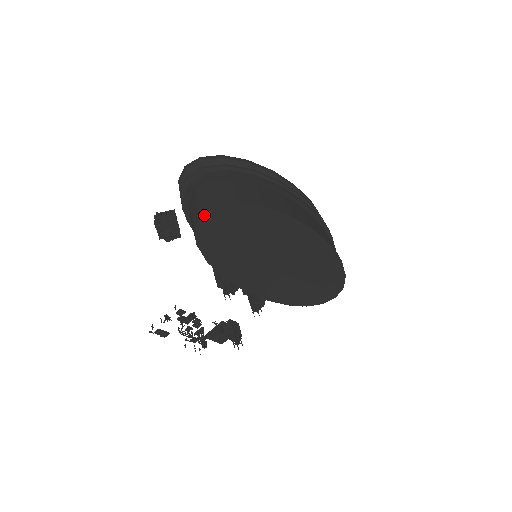
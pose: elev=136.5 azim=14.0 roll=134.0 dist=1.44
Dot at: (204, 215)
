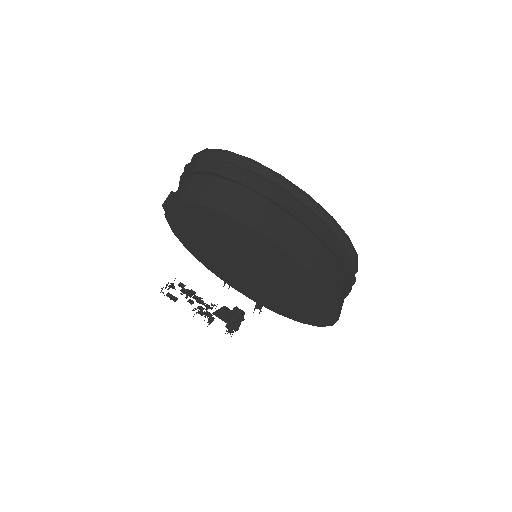
Dot at: (170, 207)
